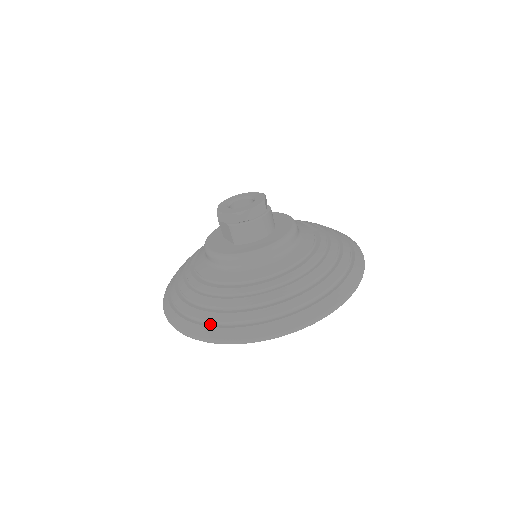
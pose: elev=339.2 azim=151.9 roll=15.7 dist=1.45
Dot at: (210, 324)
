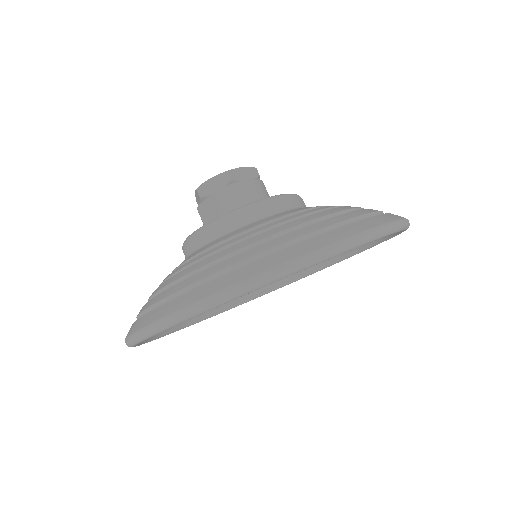
Dot at: (212, 280)
